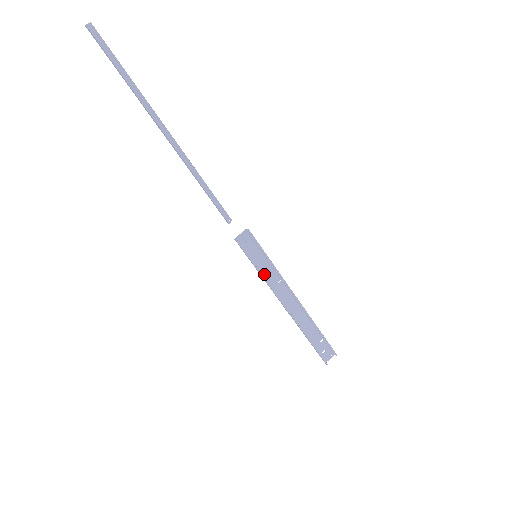
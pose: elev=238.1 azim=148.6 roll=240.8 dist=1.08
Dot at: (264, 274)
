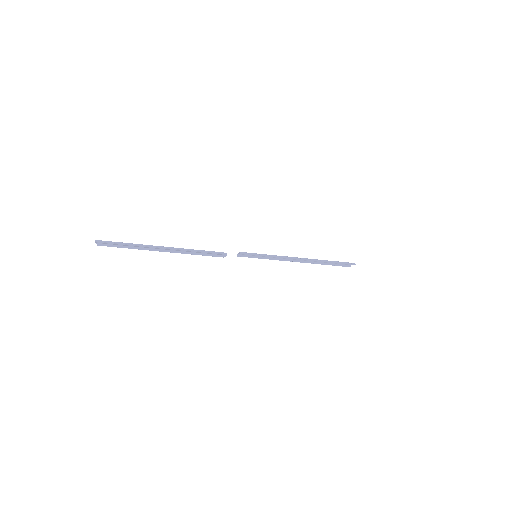
Dot at: occluded
